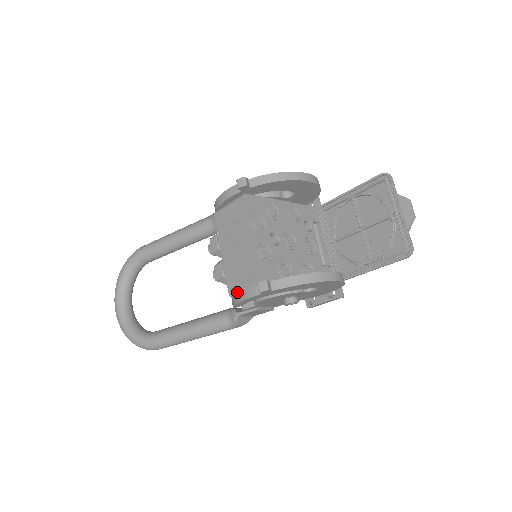
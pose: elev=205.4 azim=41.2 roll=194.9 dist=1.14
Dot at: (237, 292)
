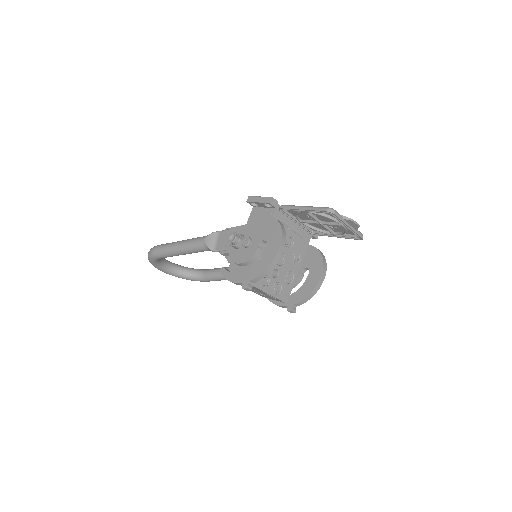
Dot at: (269, 299)
